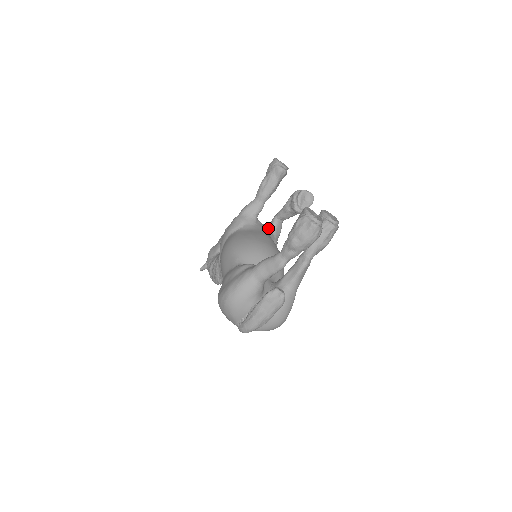
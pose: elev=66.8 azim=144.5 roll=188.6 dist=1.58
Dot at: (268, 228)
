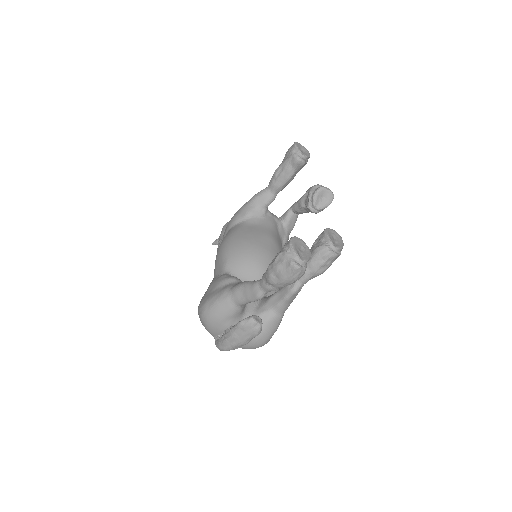
Dot at: (279, 221)
